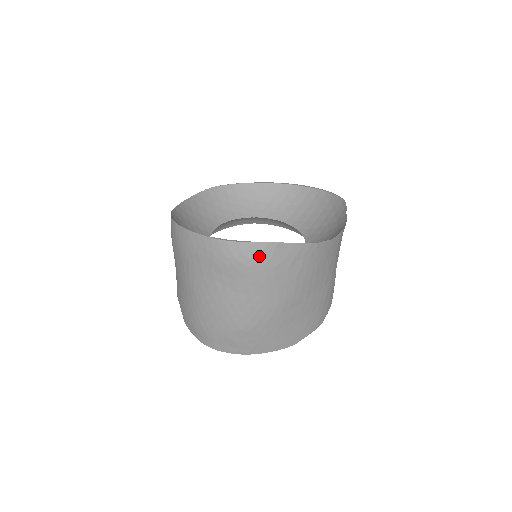
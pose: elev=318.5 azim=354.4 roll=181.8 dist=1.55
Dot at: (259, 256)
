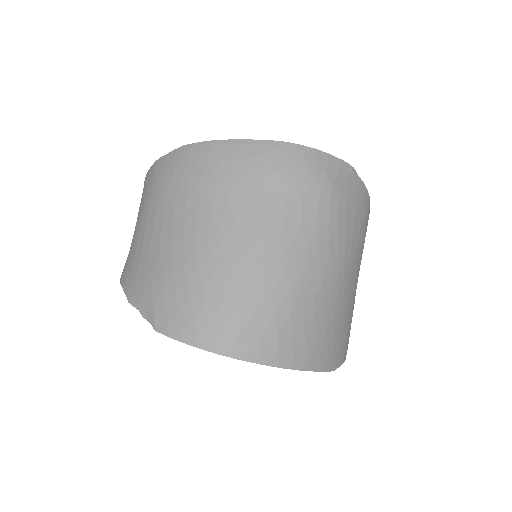
Dot at: (335, 174)
